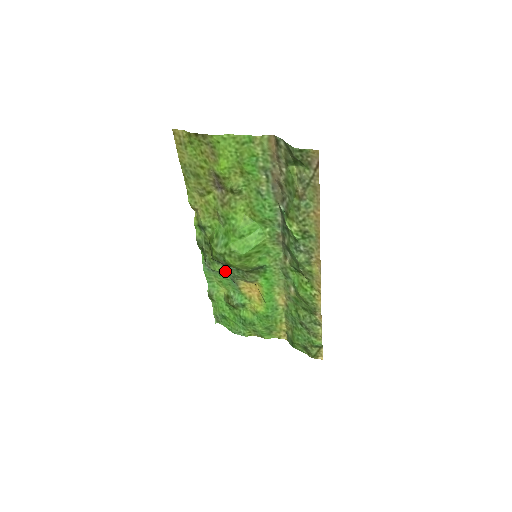
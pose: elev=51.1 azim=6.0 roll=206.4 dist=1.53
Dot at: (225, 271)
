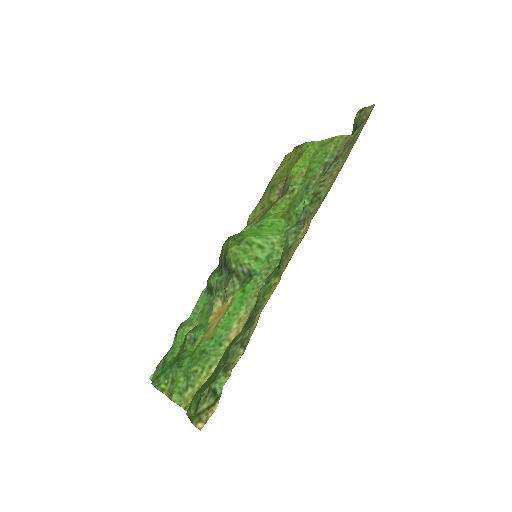
Dot at: (217, 281)
